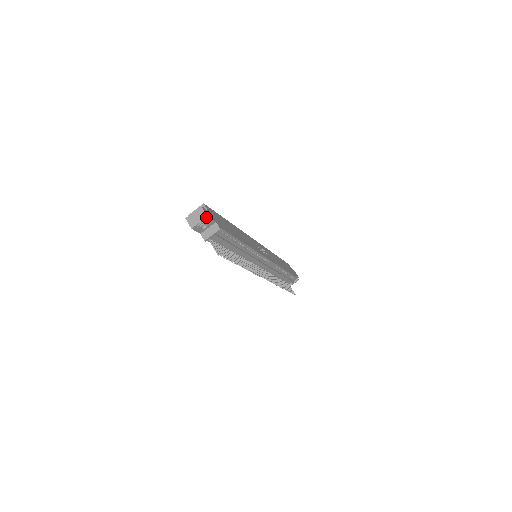
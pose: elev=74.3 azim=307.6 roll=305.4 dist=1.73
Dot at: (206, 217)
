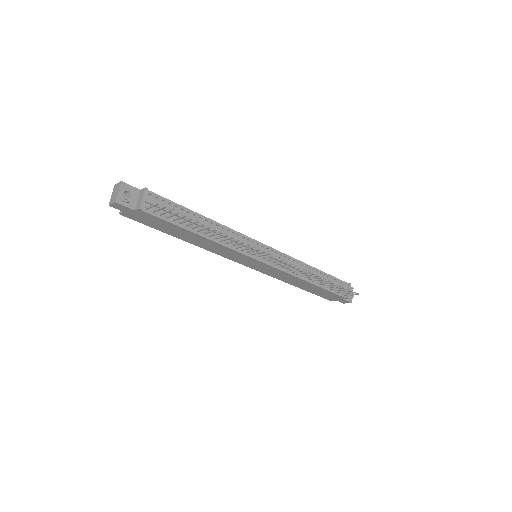
Dot at: (121, 183)
